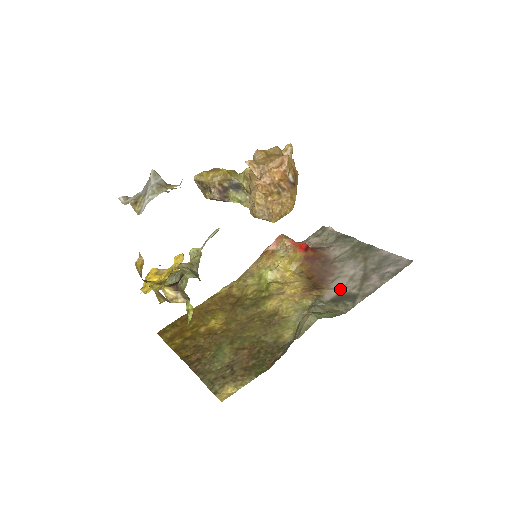
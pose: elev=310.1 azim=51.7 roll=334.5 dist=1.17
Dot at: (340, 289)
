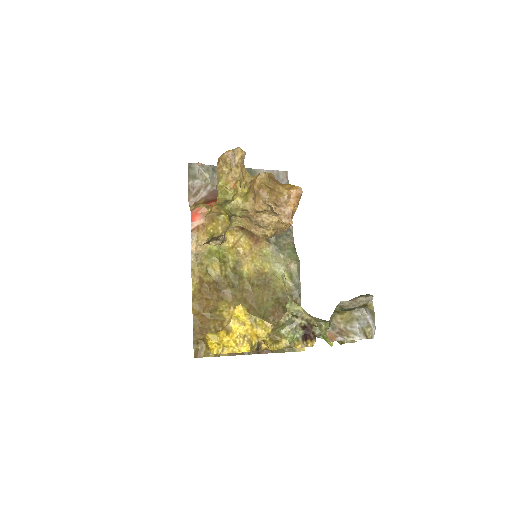
Dot at: occluded
